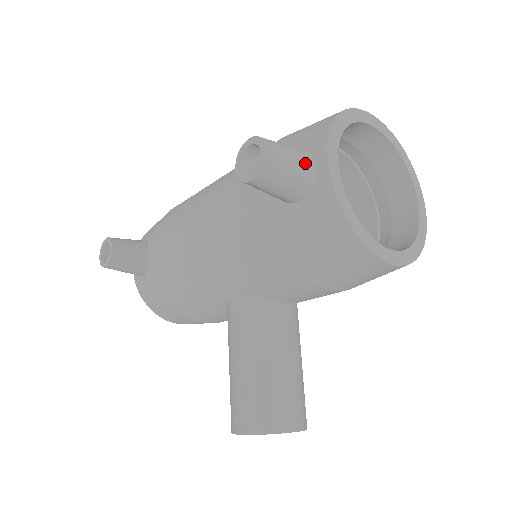
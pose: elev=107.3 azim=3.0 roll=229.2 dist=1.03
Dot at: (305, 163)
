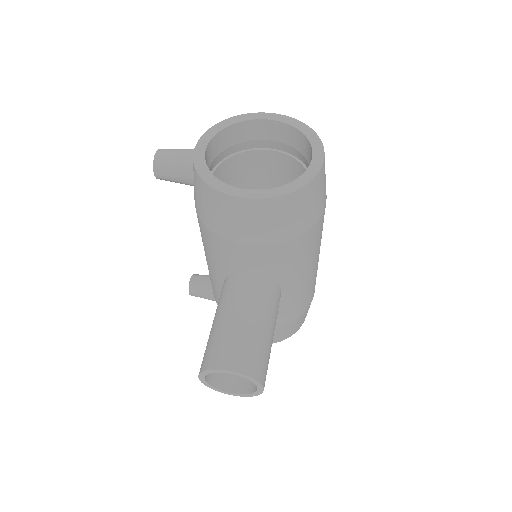
Dot at: (186, 154)
